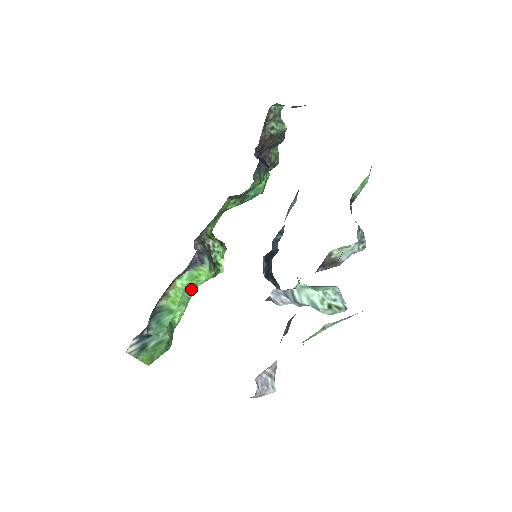
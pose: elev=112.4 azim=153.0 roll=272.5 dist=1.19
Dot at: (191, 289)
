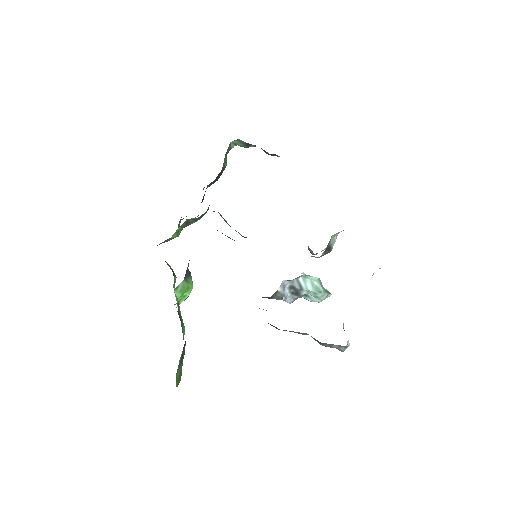
Dot at: occluded
